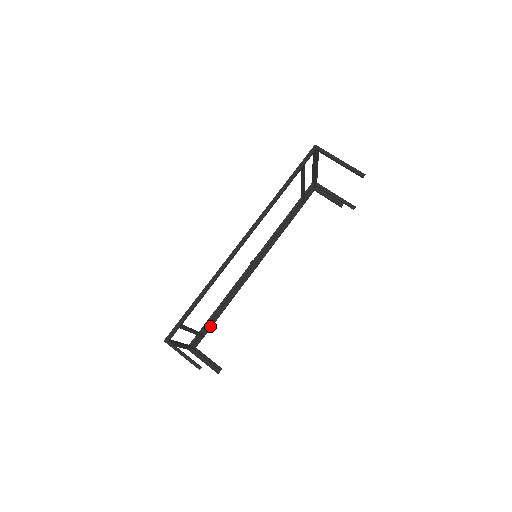
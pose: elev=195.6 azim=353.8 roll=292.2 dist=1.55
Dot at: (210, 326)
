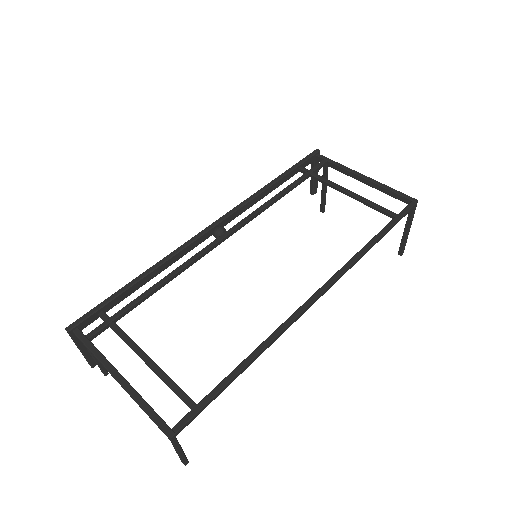
Dot at: occluded
